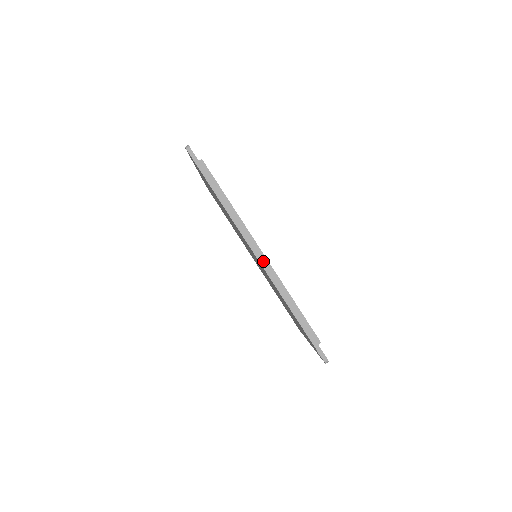
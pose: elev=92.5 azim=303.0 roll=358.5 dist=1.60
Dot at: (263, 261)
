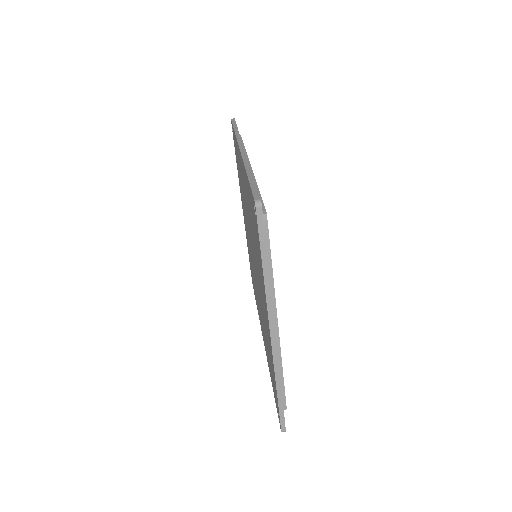
Dot at: (244, 151)
